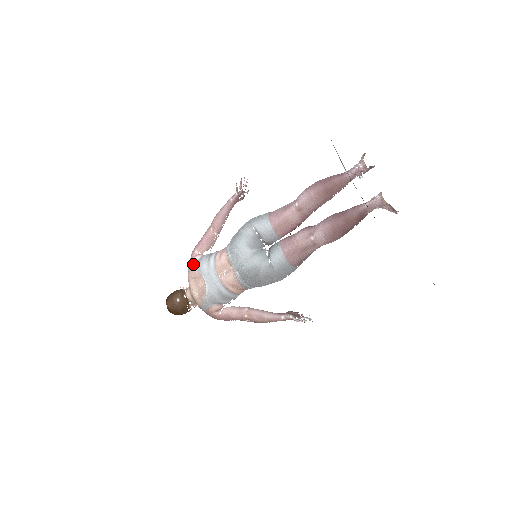
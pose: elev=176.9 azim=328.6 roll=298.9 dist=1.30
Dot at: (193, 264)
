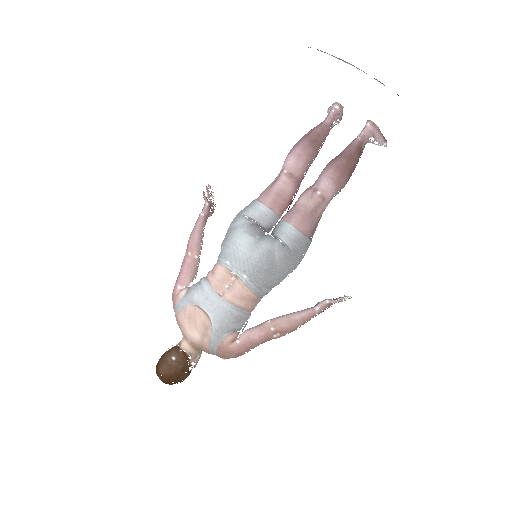
Dot at: (181, 301)
